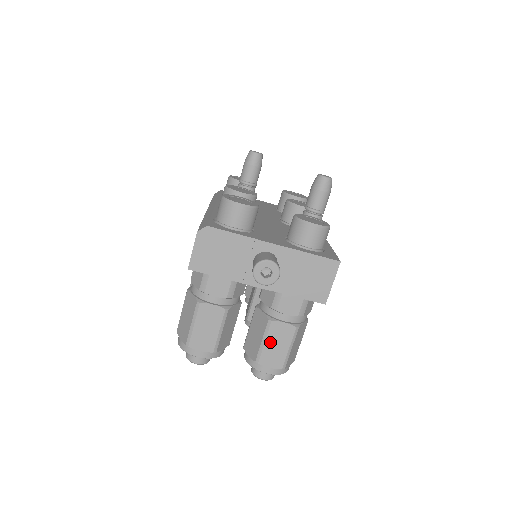
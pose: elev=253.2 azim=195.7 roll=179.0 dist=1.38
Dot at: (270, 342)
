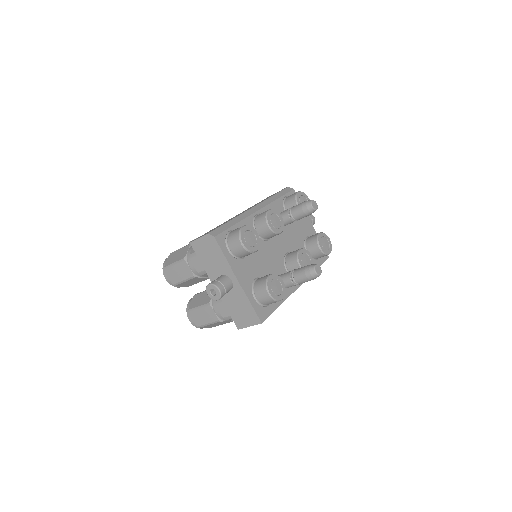
Dot at: (201, 311)
